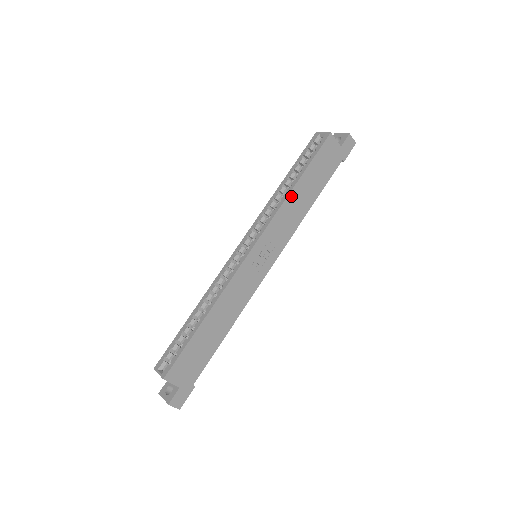
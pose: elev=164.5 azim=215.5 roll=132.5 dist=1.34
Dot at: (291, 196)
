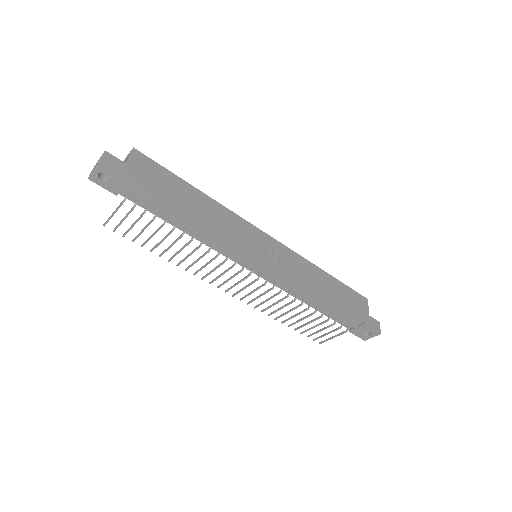
Dot at: (316, 269)
